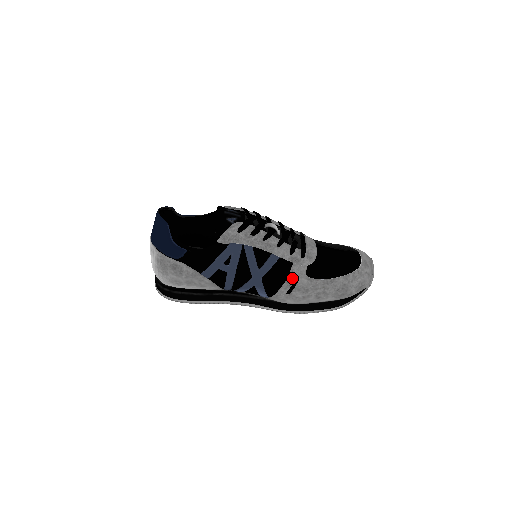
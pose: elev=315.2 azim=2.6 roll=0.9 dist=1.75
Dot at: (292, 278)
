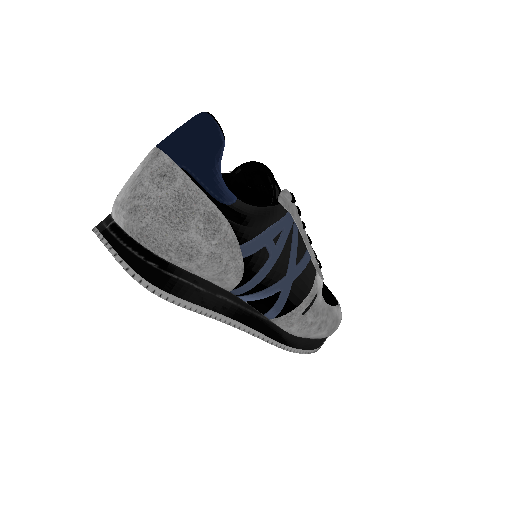
Dot at: (315, 291)
